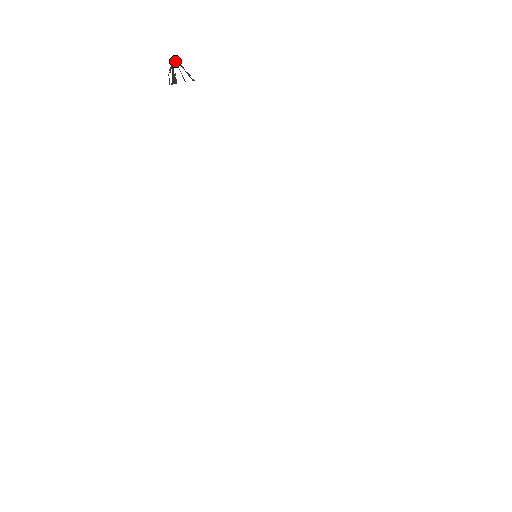
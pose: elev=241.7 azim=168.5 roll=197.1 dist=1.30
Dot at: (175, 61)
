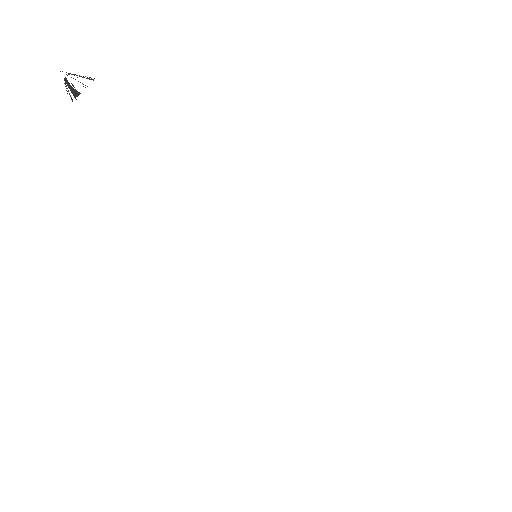
Dot at: occluded
